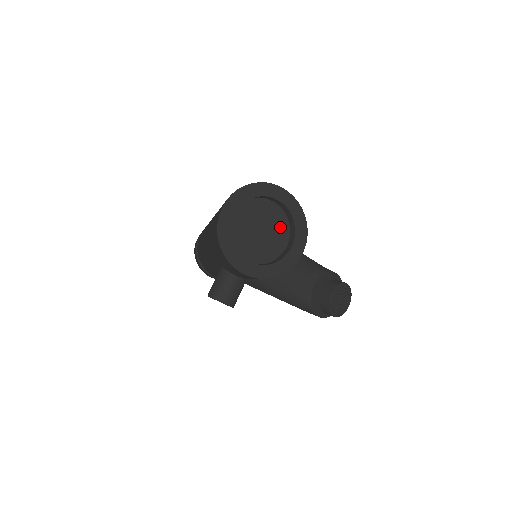
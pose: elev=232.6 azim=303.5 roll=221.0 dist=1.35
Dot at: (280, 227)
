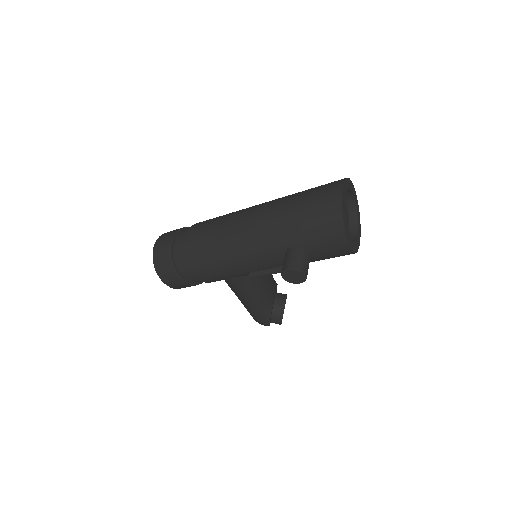
Dot at: (347, 218)
